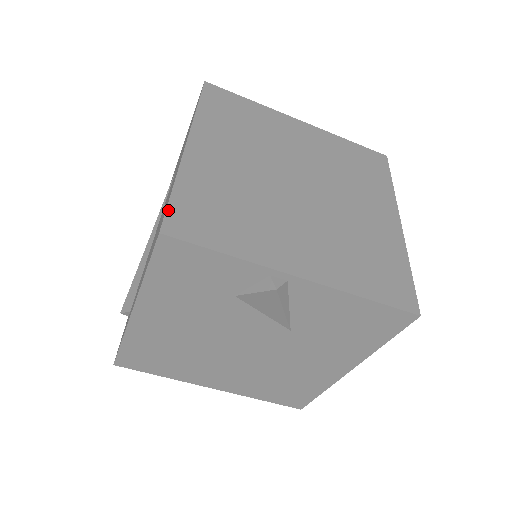
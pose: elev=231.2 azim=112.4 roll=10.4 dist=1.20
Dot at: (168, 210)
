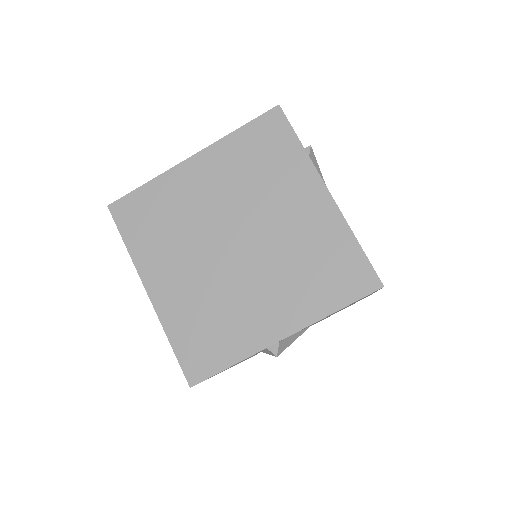
Dot at: (181, 365)
